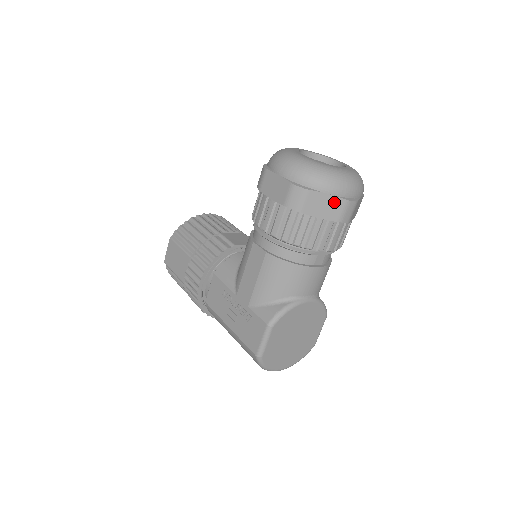
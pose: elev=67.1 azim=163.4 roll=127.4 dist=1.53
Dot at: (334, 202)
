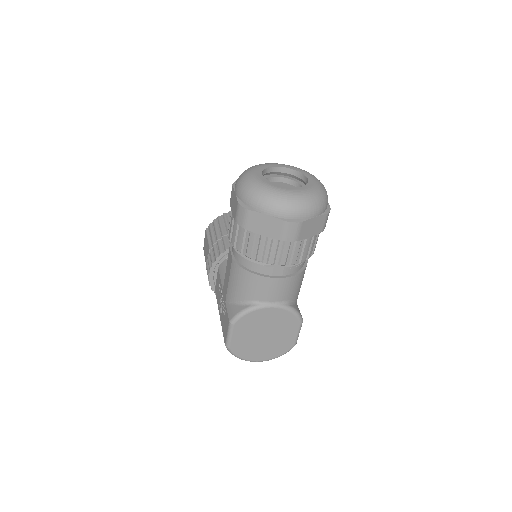
Dot at: (274, 222)
